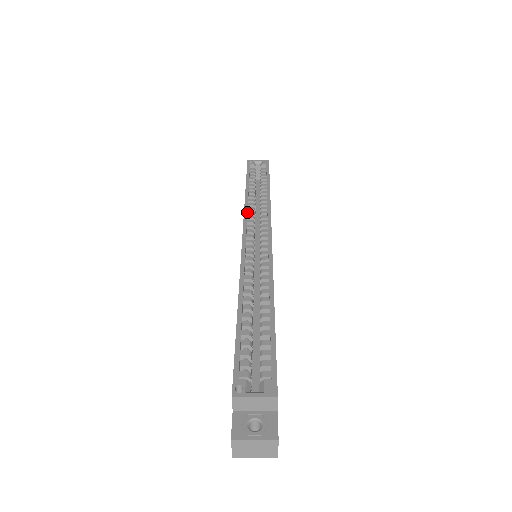
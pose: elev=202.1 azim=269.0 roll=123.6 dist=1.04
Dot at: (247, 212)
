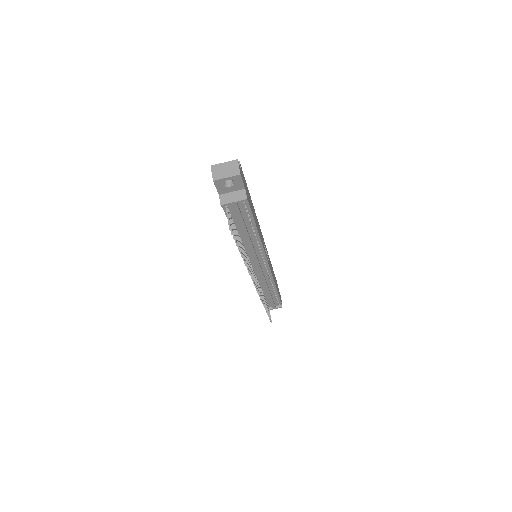
Dot at: occluded
